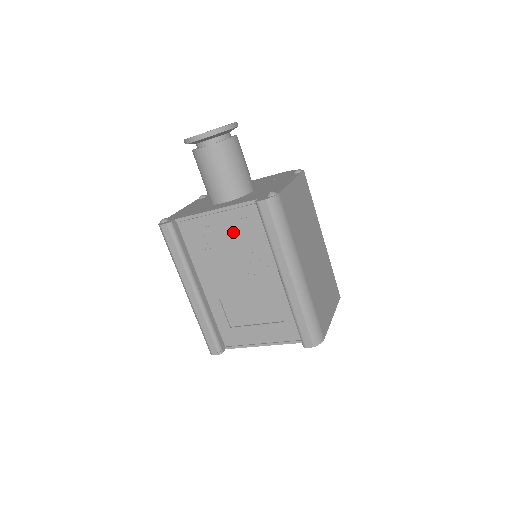
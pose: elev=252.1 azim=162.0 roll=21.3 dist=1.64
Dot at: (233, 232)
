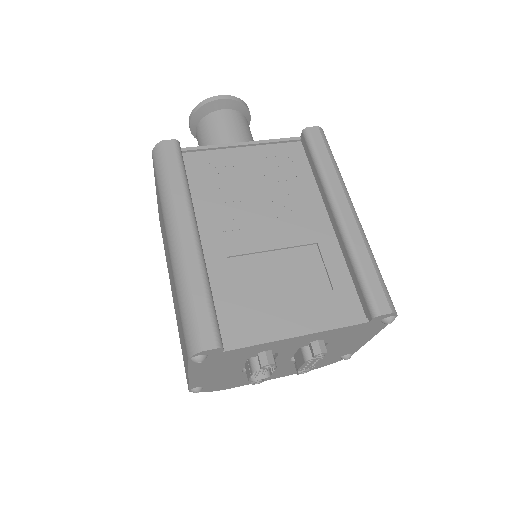
Dot at: (264, 168)
